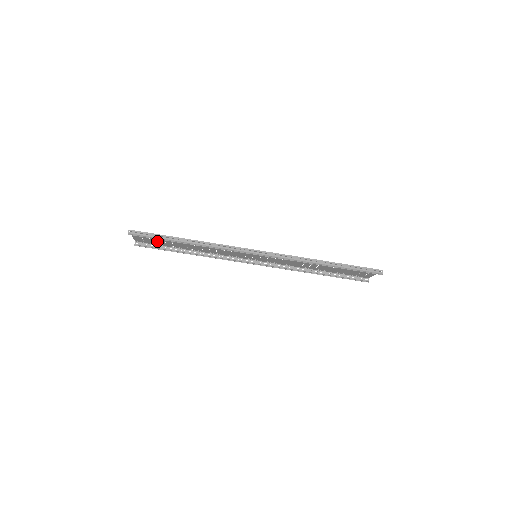
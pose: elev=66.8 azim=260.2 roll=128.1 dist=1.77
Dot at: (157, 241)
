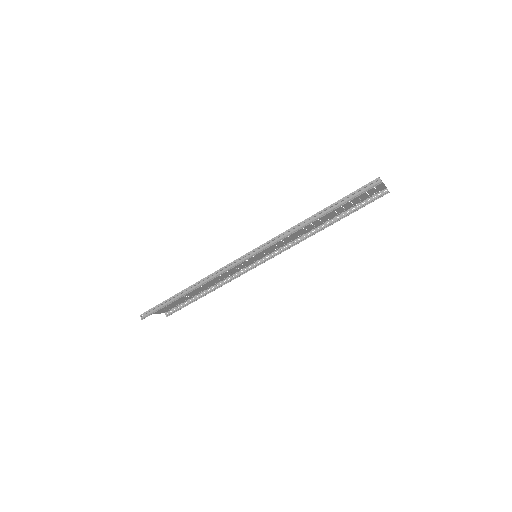
Dot at: (175, 303)
